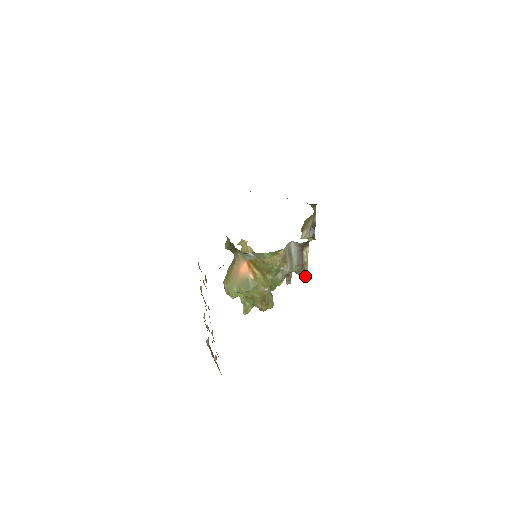
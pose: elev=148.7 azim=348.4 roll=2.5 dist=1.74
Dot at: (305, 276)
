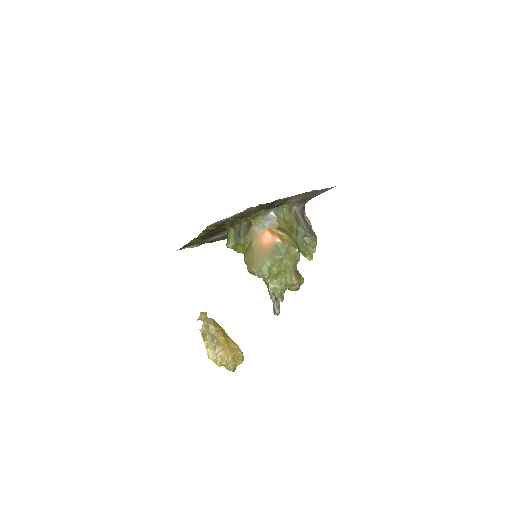
Dot at: (309, 255)
